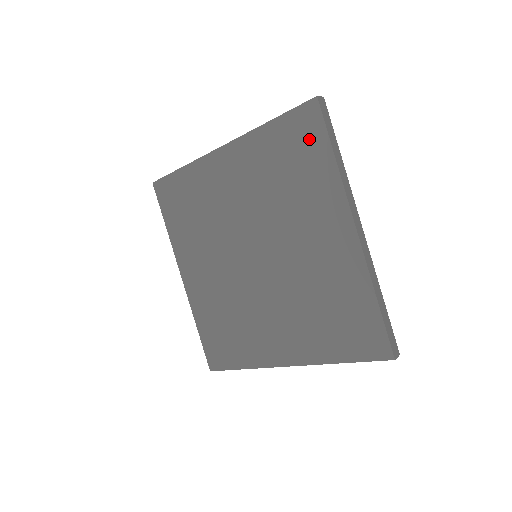
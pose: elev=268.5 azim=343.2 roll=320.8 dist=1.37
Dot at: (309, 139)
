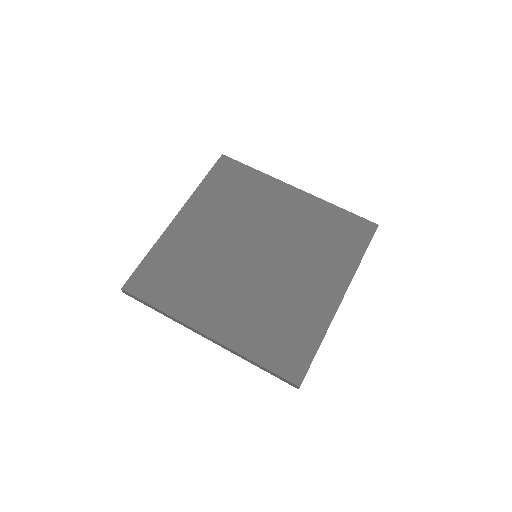
Dot at: (356, 236)
